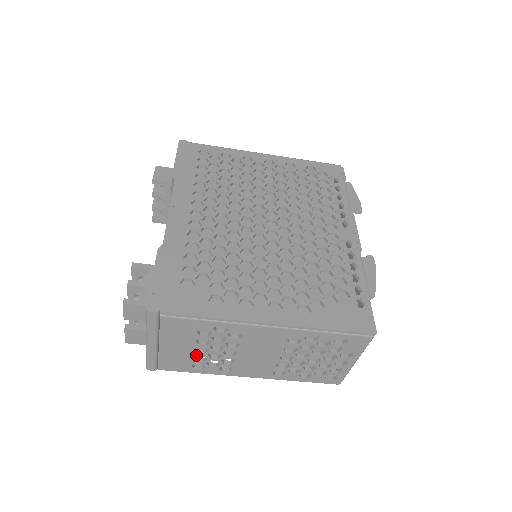
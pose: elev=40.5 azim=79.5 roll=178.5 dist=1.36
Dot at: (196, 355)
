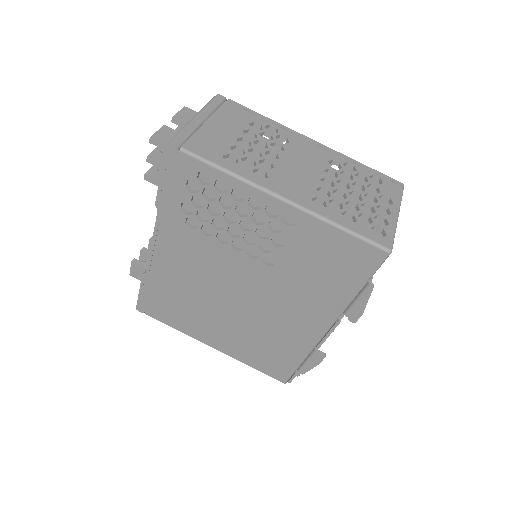
Dot at: occluded
